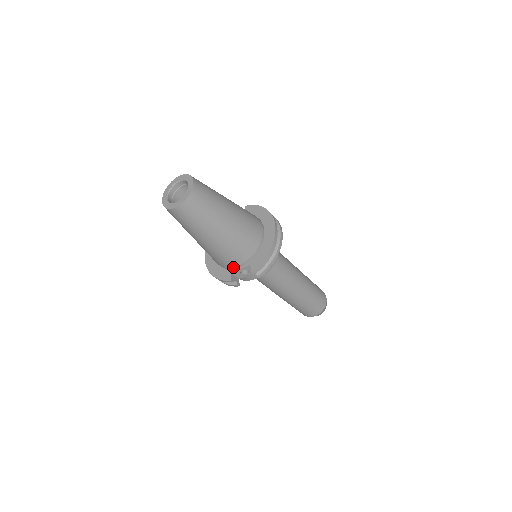
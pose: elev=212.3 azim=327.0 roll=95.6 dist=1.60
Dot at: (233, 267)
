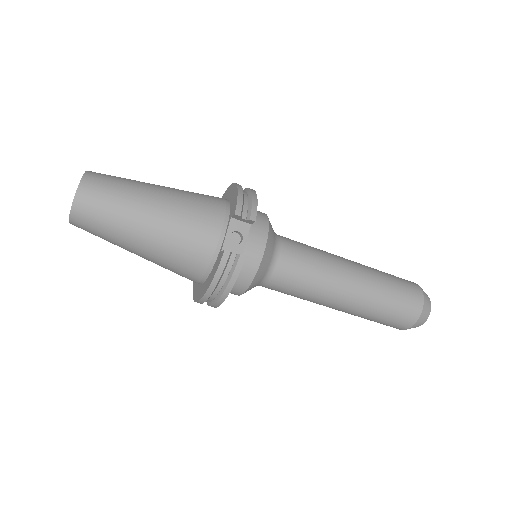
Dot at: (217, 243)
